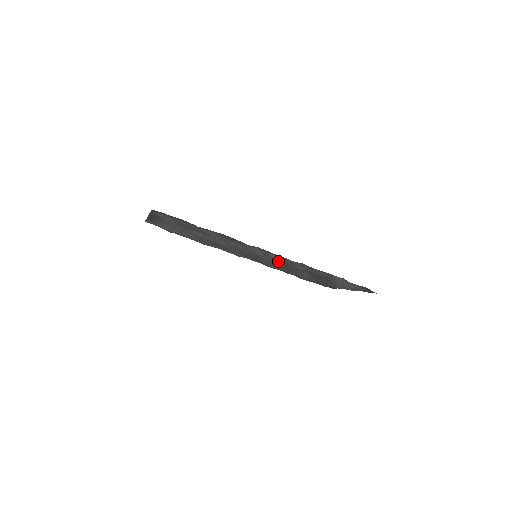
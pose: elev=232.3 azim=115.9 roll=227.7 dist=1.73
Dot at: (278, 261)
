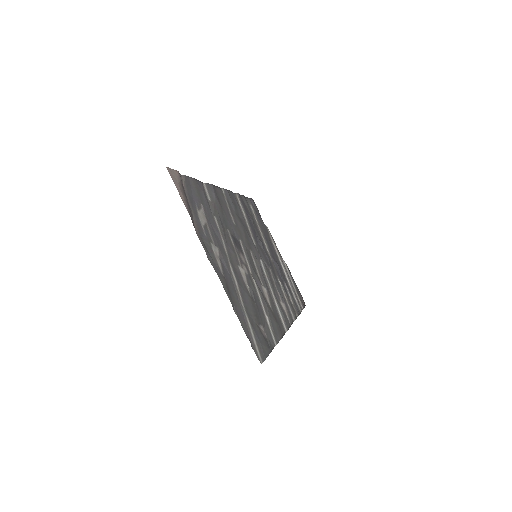
Dot at: (272, 279)
